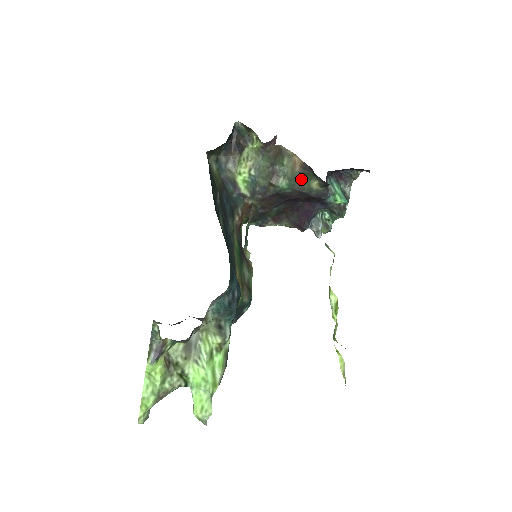
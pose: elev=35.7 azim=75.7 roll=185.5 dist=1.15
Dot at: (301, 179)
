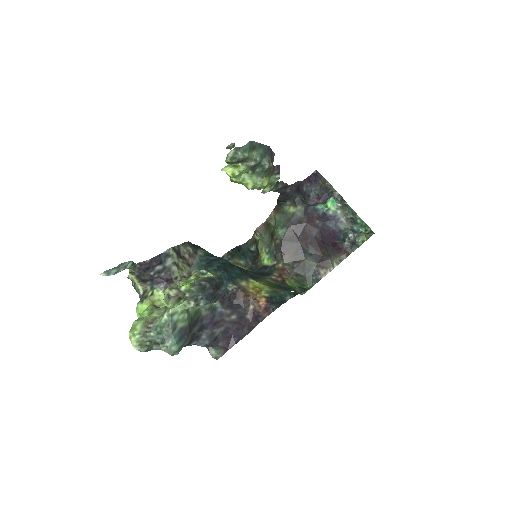
Dot at: (283, 217)
